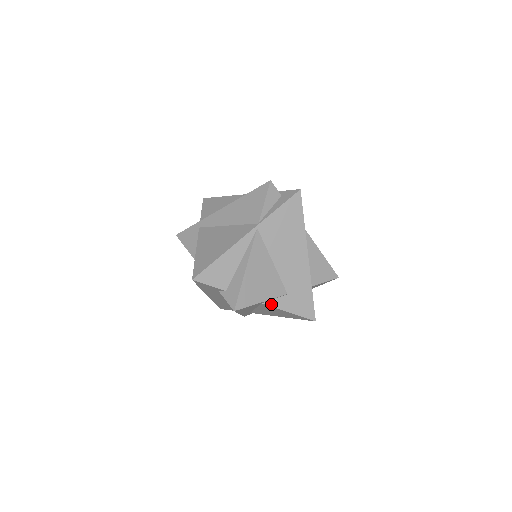
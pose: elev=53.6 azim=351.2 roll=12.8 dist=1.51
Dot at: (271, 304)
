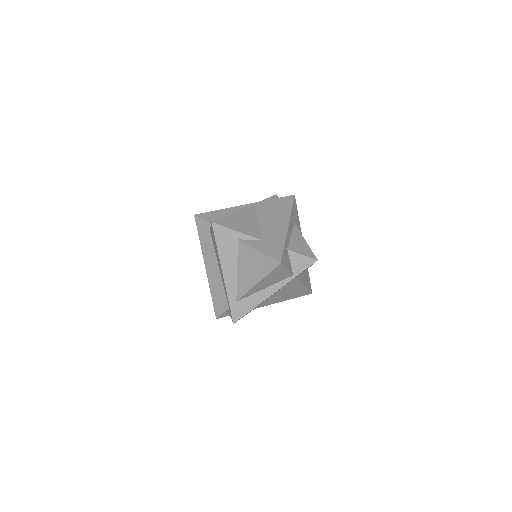
Dot at: (246, 242)
